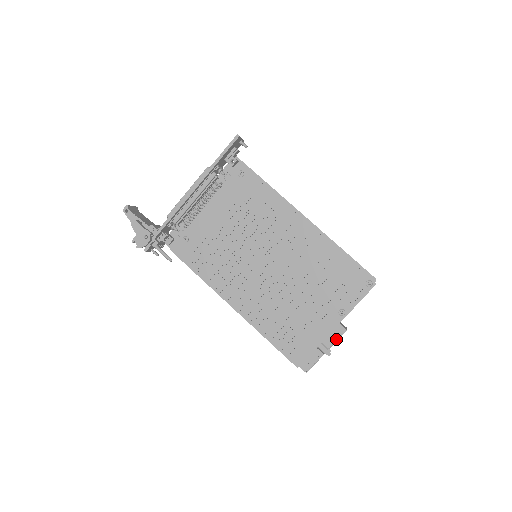
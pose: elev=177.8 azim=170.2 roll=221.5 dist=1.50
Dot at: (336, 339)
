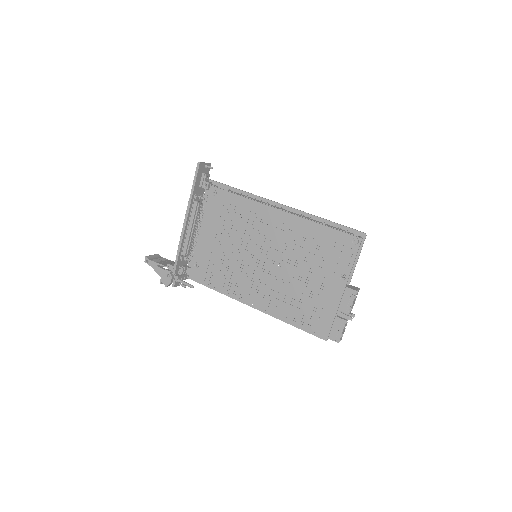
Dot at: (351, 303)
